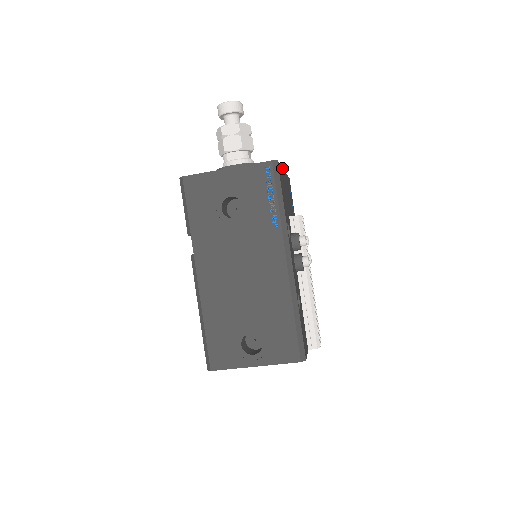
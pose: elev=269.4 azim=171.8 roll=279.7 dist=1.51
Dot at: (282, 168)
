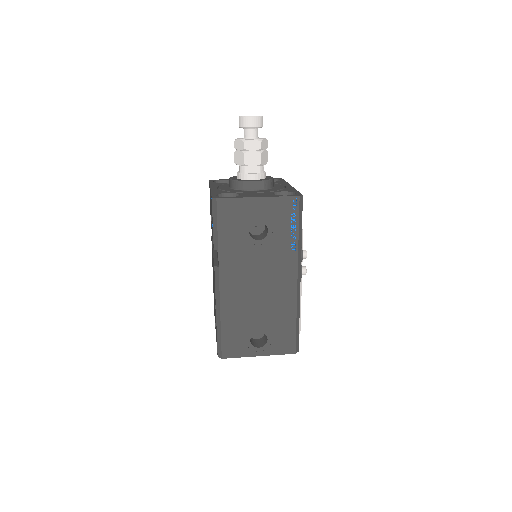
Dot at: (295, 189)
